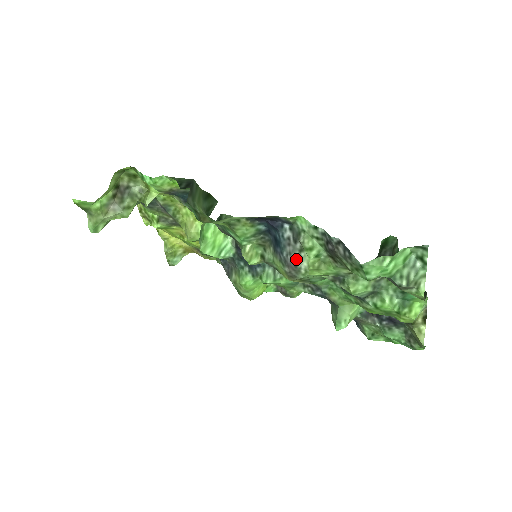
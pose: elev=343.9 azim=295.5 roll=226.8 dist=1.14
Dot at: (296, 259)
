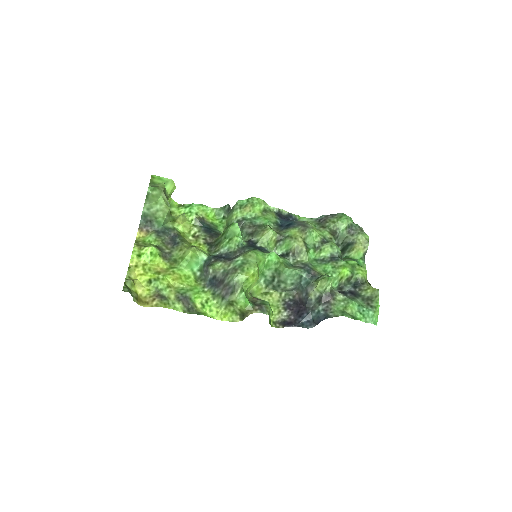
Dot at: (305, 224)
